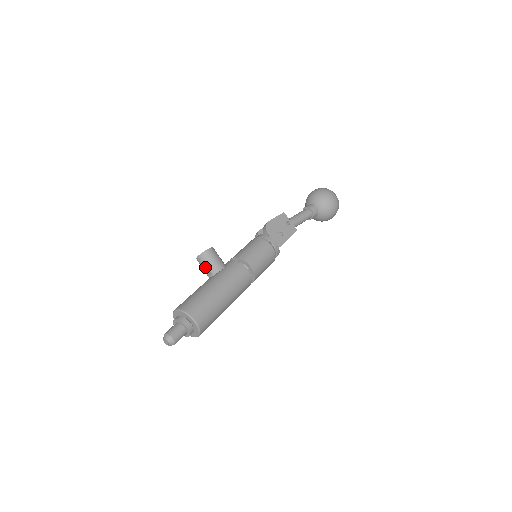
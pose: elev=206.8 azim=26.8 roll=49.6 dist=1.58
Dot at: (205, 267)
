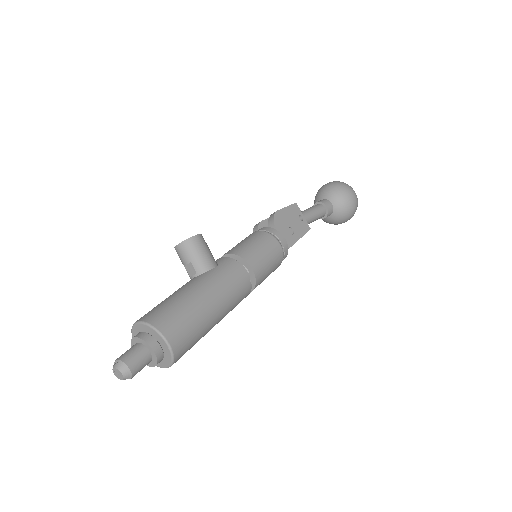
Dot at: (187, 261)
